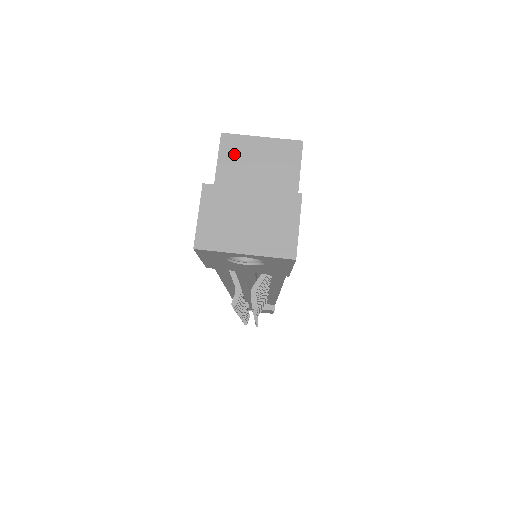
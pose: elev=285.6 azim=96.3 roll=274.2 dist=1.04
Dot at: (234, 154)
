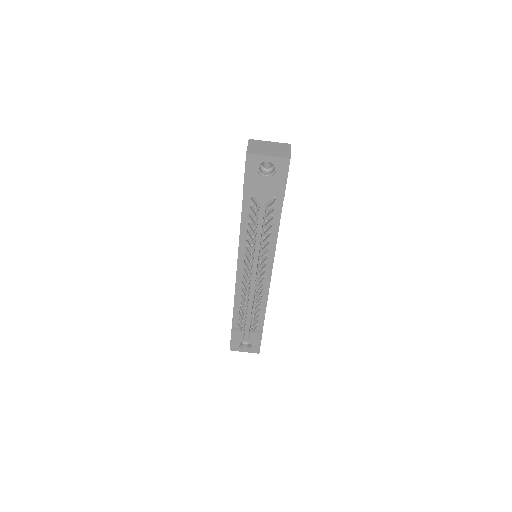
Dot at: occluded
